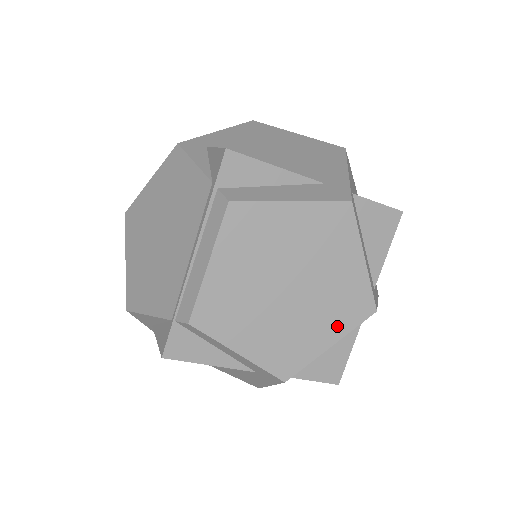
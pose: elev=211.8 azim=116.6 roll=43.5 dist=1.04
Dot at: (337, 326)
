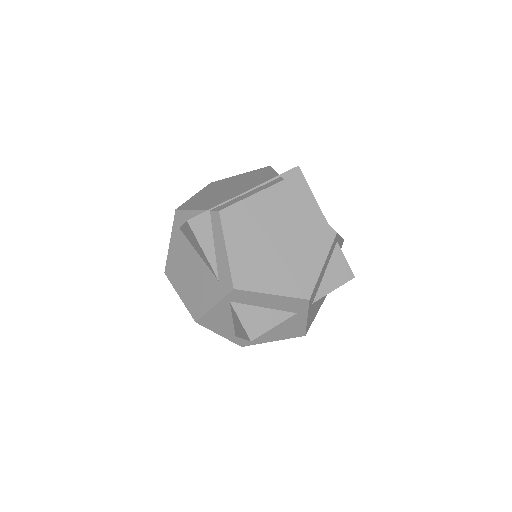
Dot at: (284, 286)
